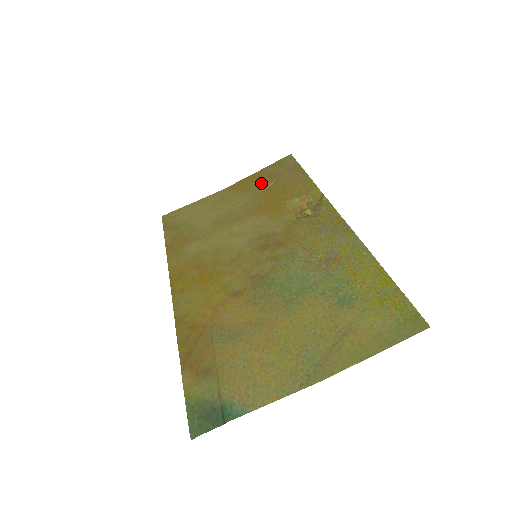
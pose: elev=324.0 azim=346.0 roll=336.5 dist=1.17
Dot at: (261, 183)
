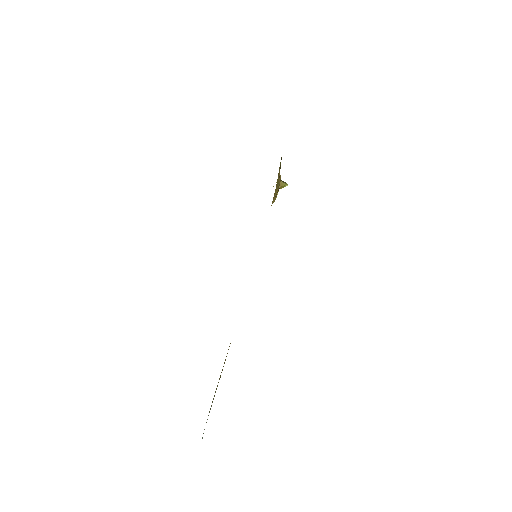
Dot at: occluded
